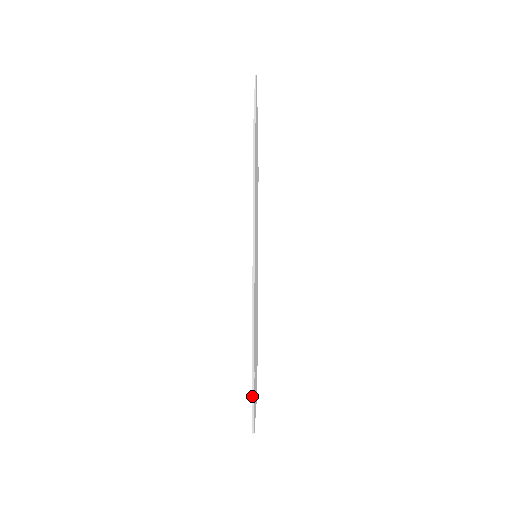
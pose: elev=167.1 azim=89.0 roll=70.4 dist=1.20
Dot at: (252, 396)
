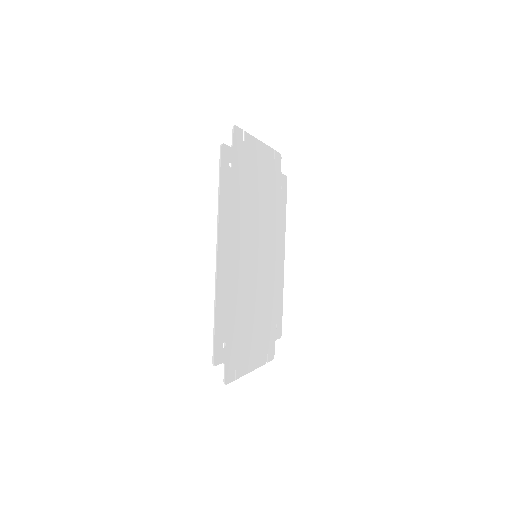
Dot at: (213, 360)
